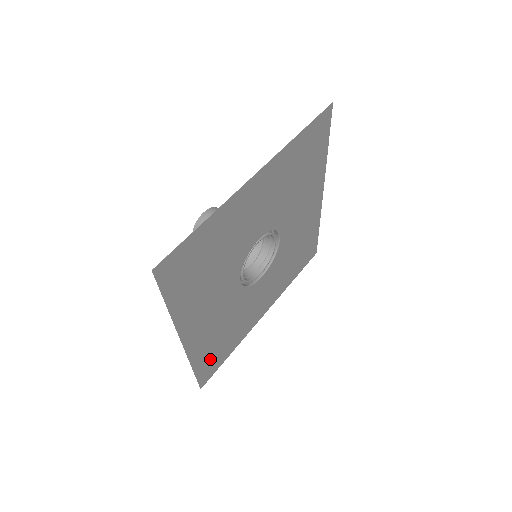
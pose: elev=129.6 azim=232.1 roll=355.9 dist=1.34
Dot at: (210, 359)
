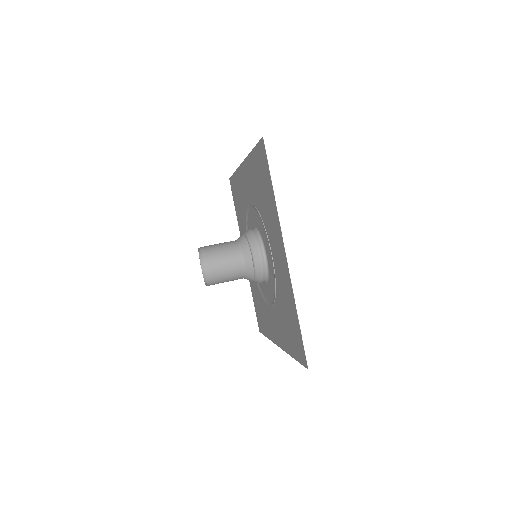
Dot at: (261, 320)
